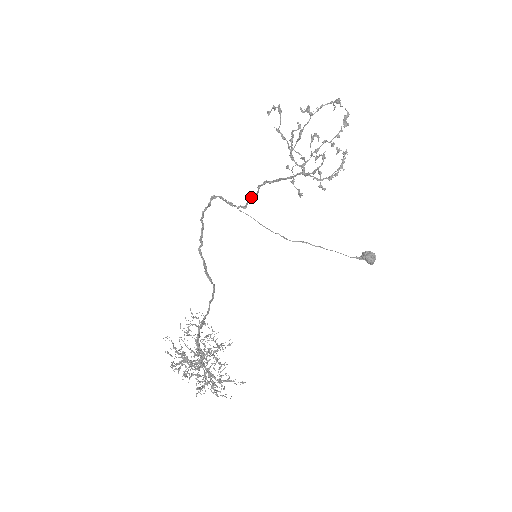
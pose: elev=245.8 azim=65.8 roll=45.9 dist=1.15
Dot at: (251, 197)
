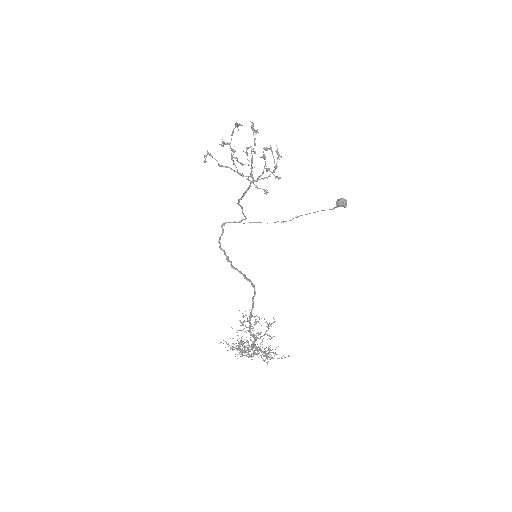
Dot at: occluded
